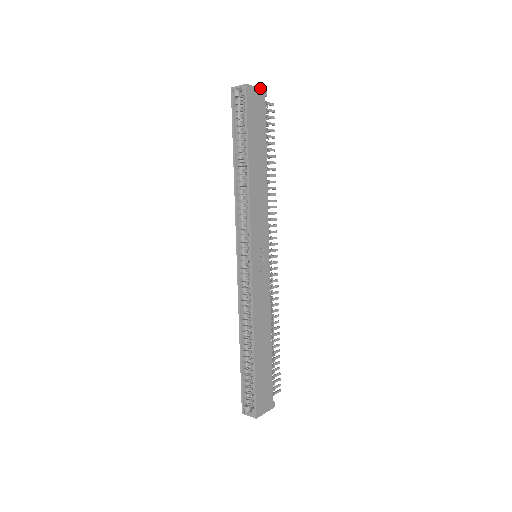
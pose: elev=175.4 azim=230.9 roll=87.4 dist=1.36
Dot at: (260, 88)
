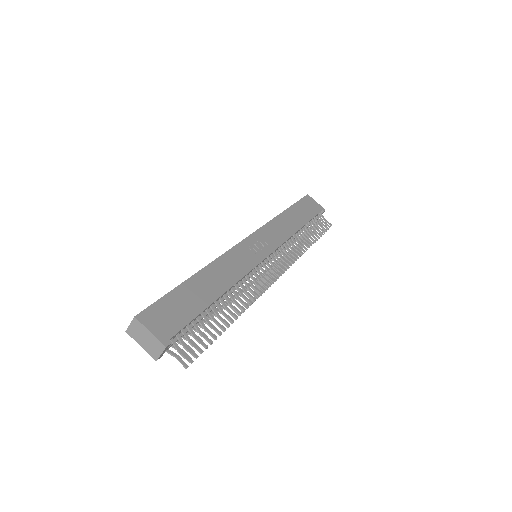
Dot at: (320, 205)
